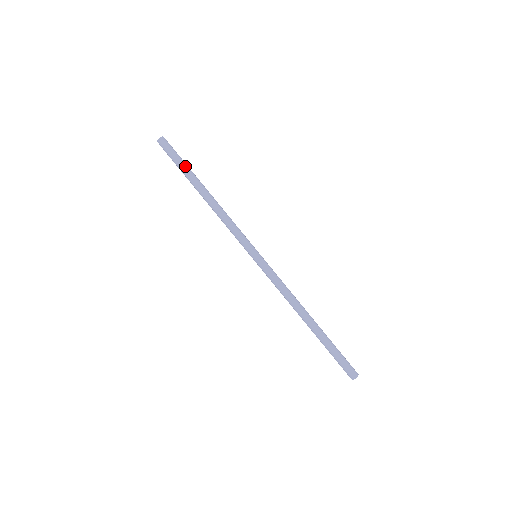
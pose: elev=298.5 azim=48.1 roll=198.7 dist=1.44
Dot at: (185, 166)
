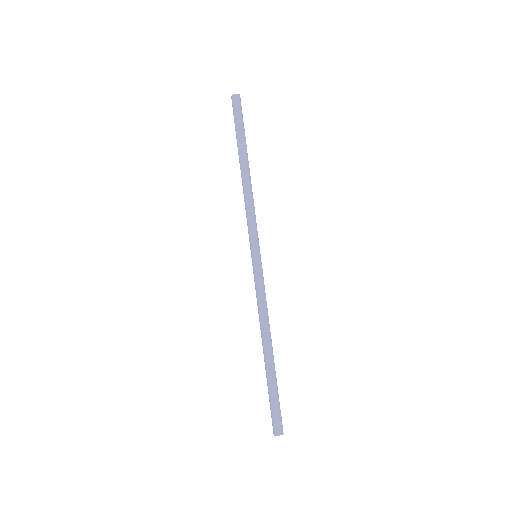
Dot at: (241, 133)
